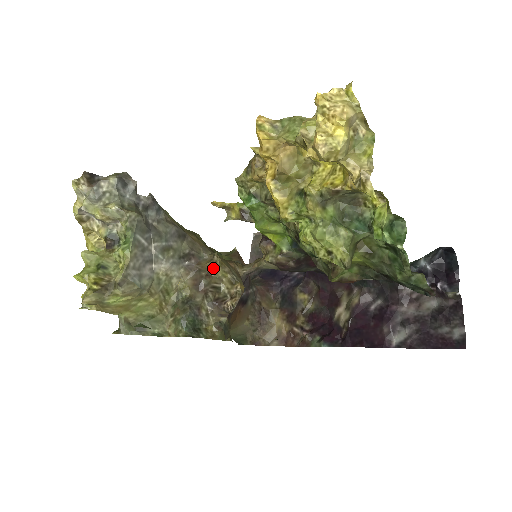
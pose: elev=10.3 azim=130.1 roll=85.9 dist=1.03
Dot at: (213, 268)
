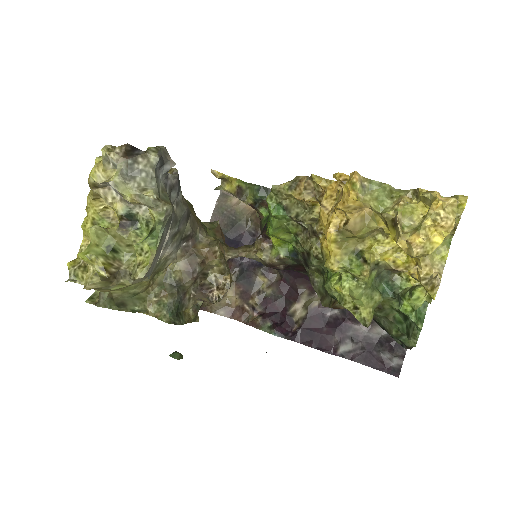
Dot at: (210, 256)
